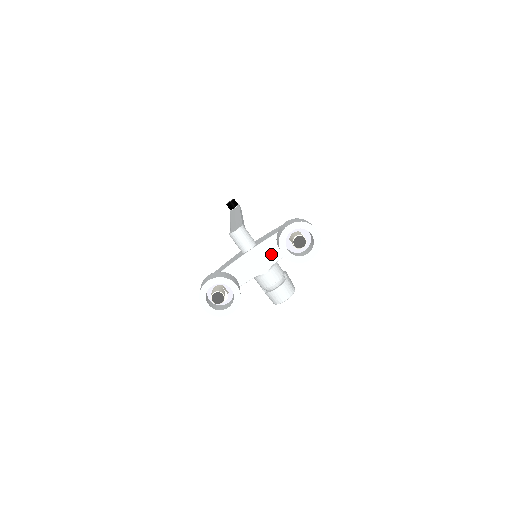
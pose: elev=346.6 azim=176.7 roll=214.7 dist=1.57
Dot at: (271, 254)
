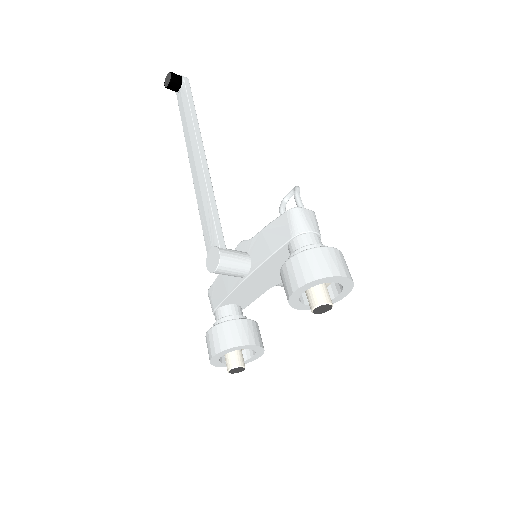
Dot at: (278, 269)
